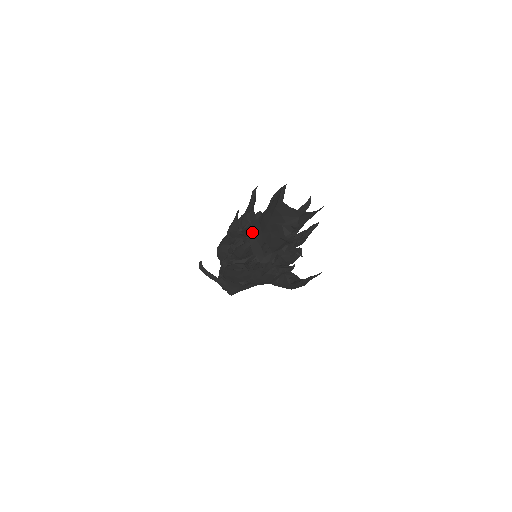
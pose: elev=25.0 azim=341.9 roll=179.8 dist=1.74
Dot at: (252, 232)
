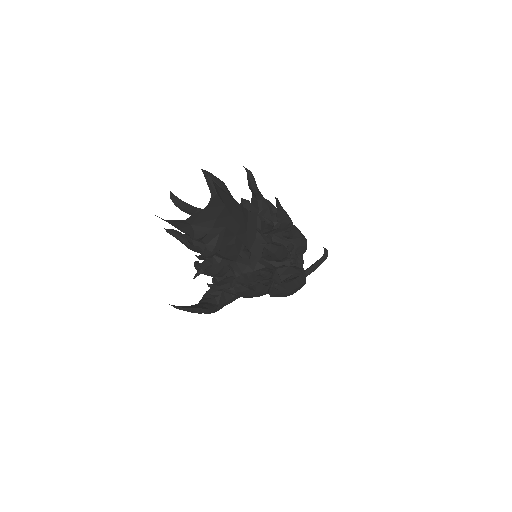
Dot at: (196, 247)
